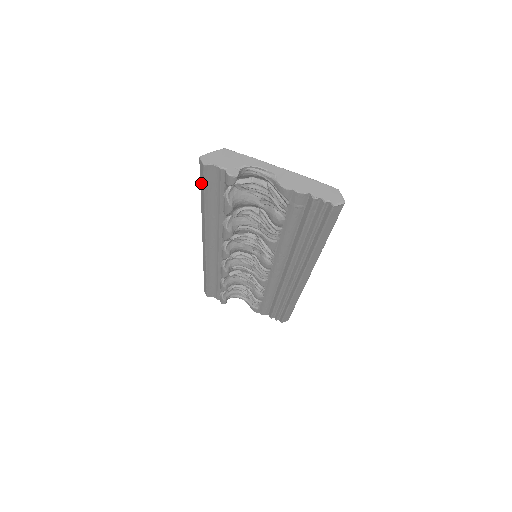
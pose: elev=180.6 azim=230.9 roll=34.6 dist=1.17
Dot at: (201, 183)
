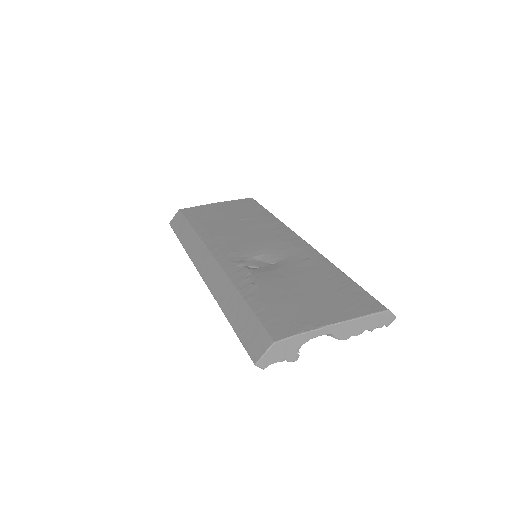
Dot at: (242, 342)
